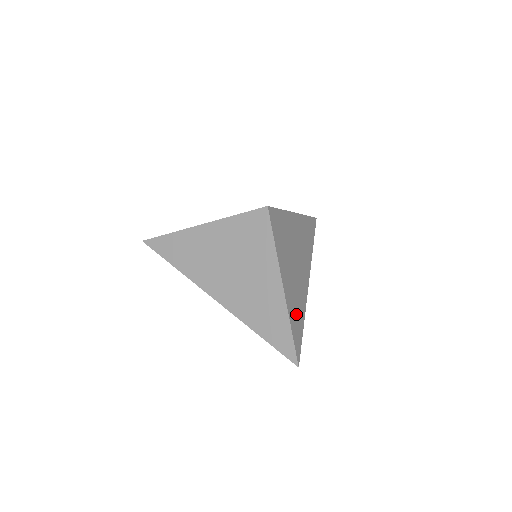
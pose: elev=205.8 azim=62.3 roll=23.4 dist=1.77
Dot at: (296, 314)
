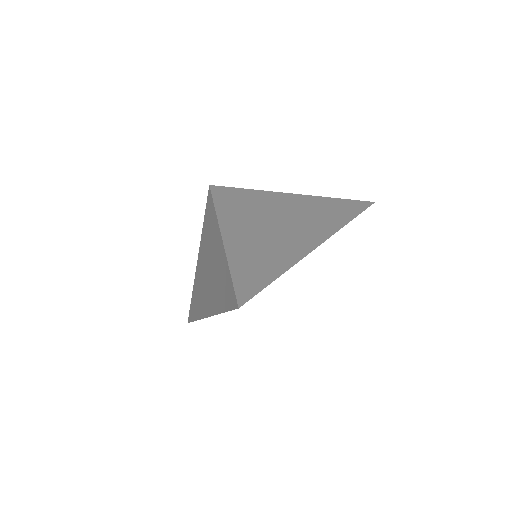
Dot at: (257, 261)
